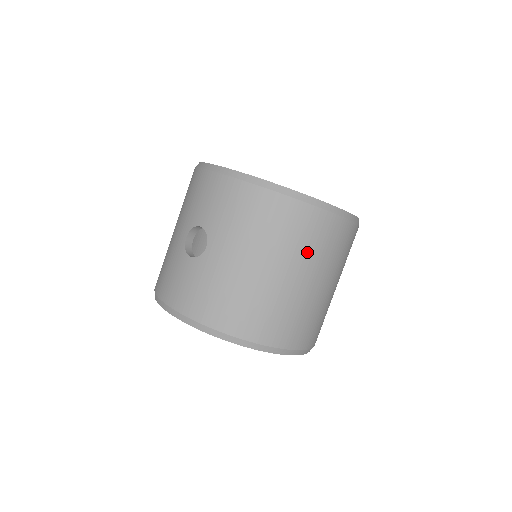
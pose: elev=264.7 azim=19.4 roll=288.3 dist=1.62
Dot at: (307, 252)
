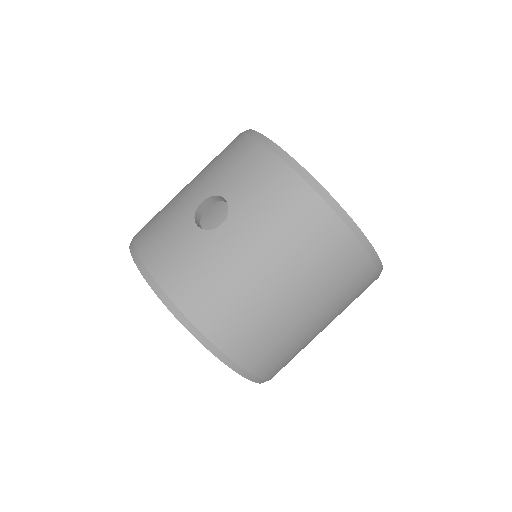
Dot at: (325, 283)
